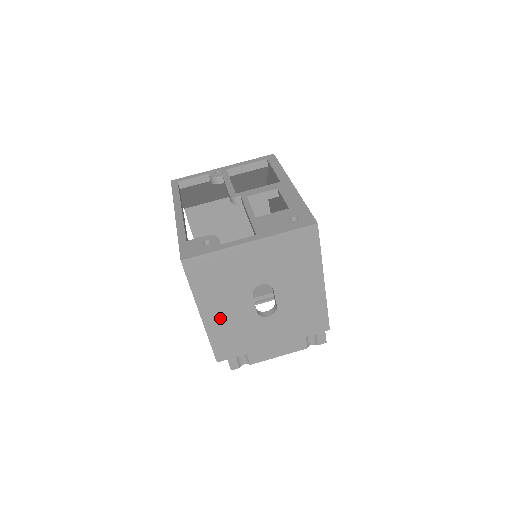
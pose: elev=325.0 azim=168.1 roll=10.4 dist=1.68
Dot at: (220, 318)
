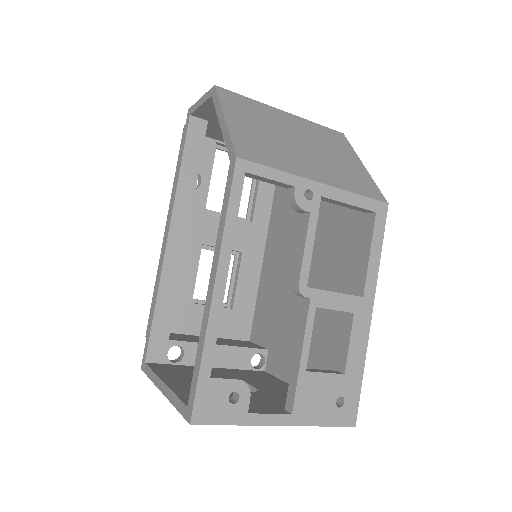
Dot at: occluded
